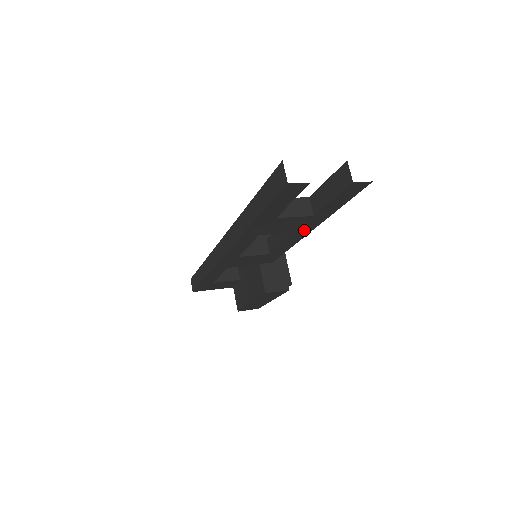
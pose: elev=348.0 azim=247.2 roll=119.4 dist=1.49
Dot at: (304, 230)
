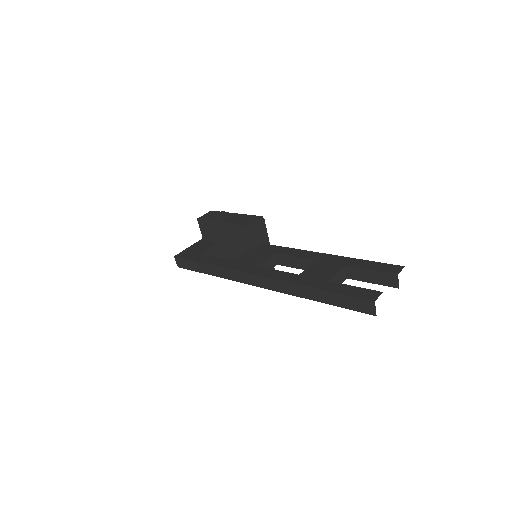
Dot at: occluded
